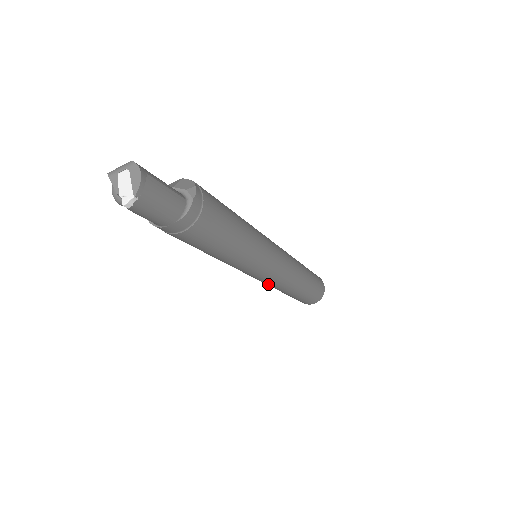
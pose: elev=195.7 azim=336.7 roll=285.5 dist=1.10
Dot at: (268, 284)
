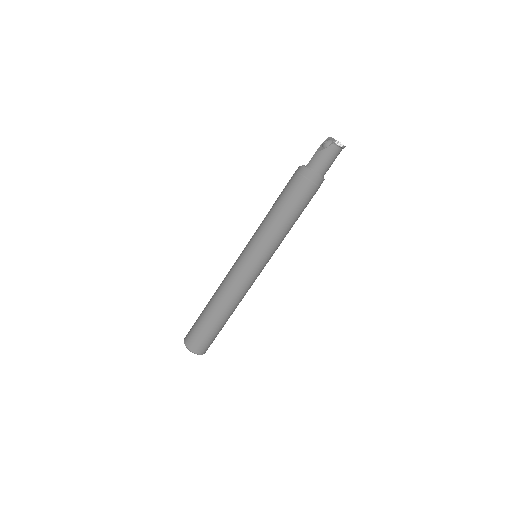
Dot at: (234, 281)
